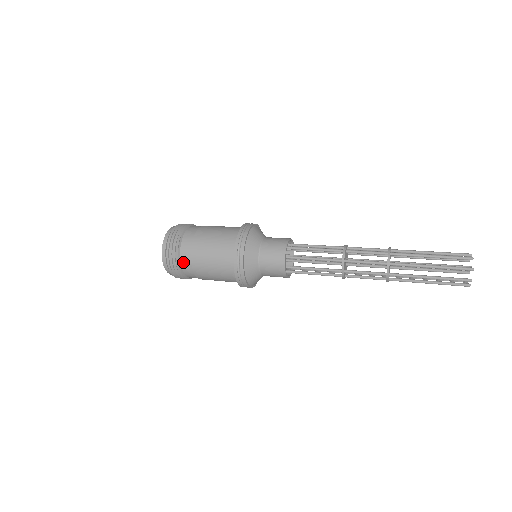
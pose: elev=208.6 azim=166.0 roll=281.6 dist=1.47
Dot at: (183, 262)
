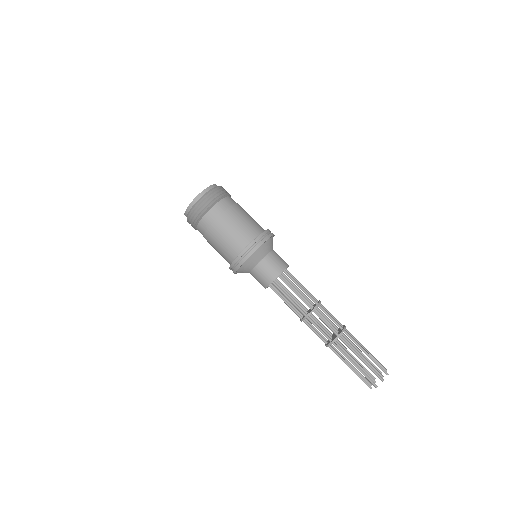
Dot at: (220, 203)
